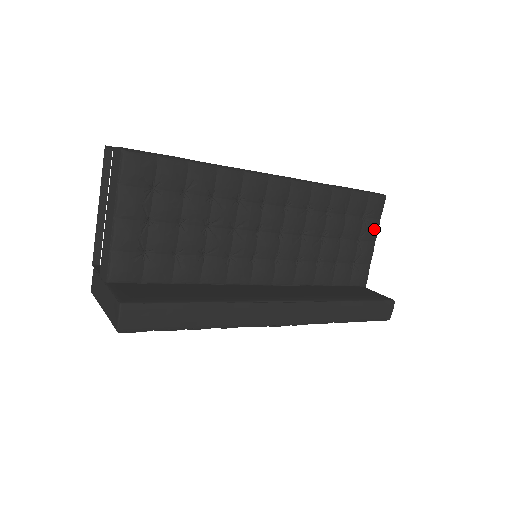
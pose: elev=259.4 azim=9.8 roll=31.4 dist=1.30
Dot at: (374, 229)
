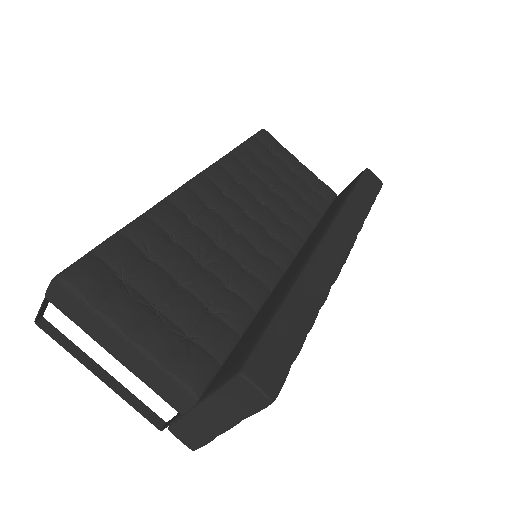
Dot at: (288, 154)
